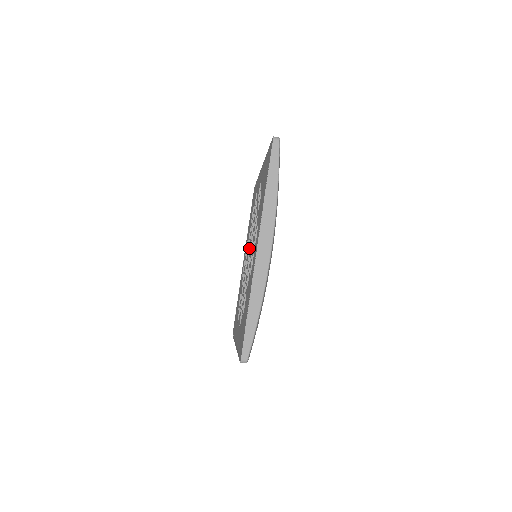
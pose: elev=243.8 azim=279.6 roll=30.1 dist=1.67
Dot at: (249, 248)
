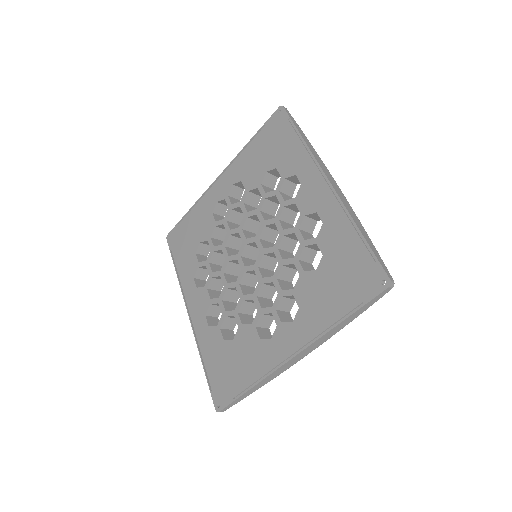
Dot at: (253, 242)
